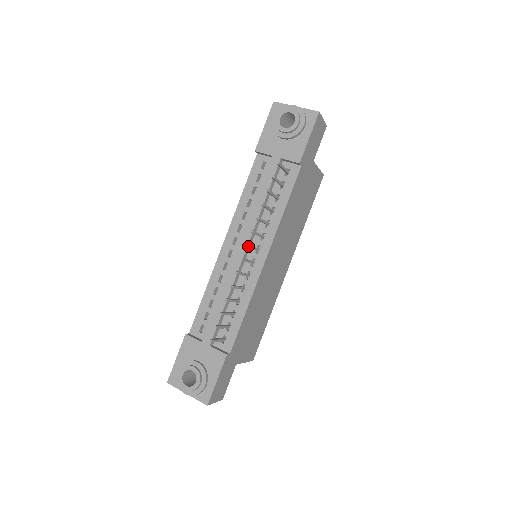
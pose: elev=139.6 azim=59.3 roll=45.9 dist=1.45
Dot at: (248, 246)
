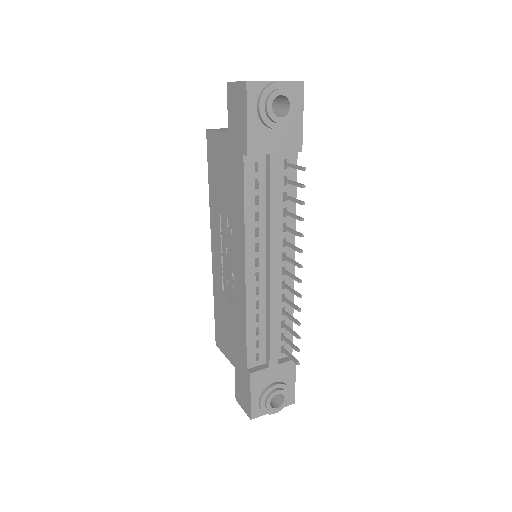
Dot at: (302, 267)
